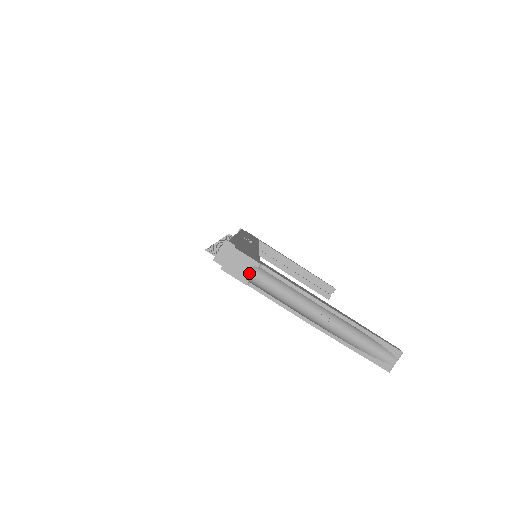
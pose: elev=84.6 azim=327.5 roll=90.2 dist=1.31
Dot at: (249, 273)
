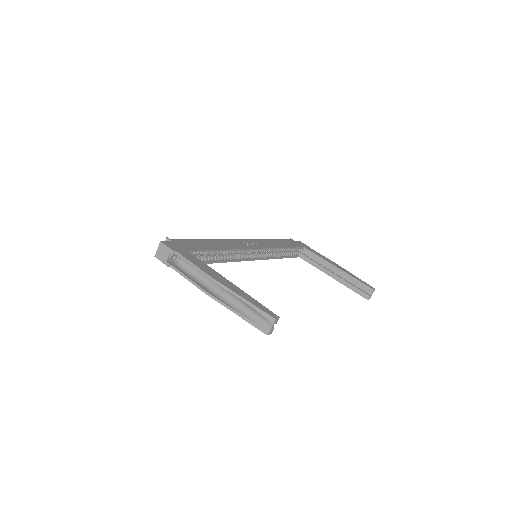
Dot at: (170, 258)
